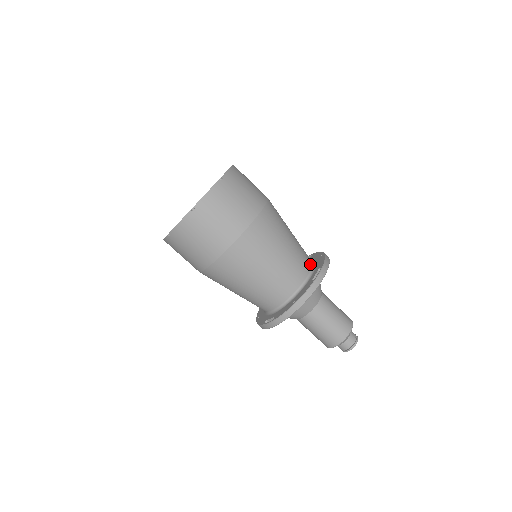
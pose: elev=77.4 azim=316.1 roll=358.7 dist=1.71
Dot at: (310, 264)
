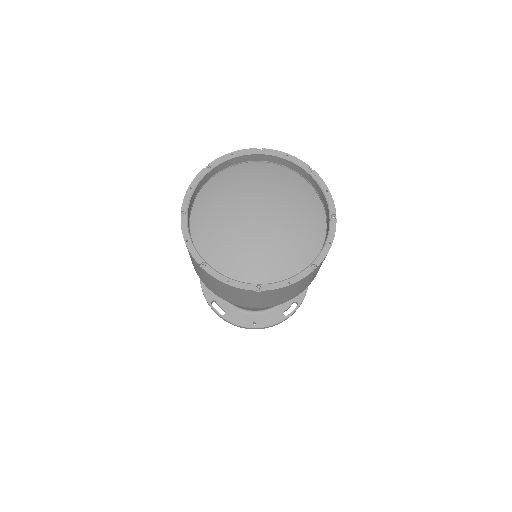
Dot at: occluded
